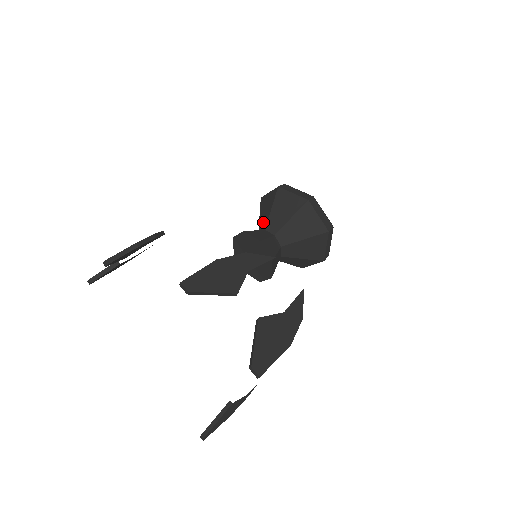
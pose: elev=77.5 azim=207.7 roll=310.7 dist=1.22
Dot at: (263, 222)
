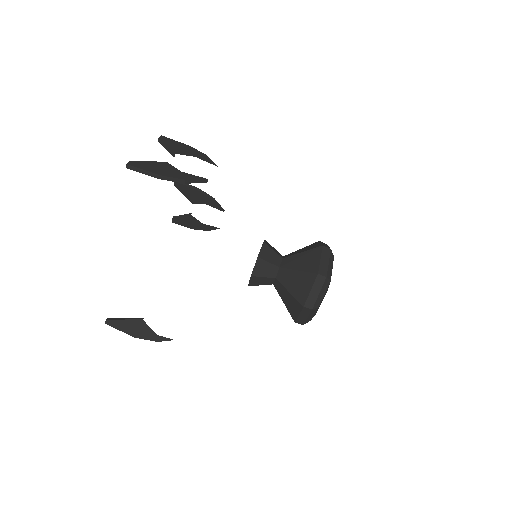
Dot at: occluded
